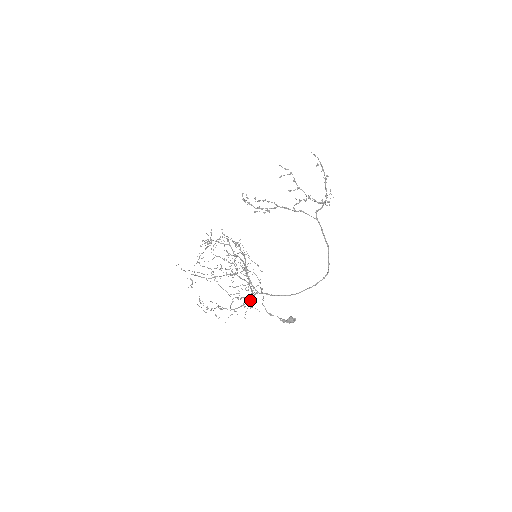
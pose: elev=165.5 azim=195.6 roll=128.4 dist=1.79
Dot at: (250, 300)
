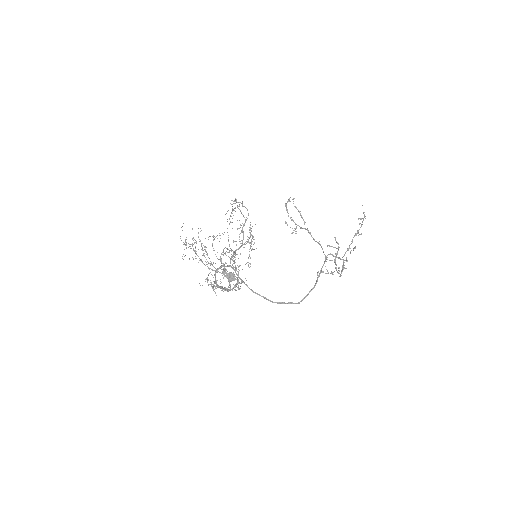
Dot at: occluded
